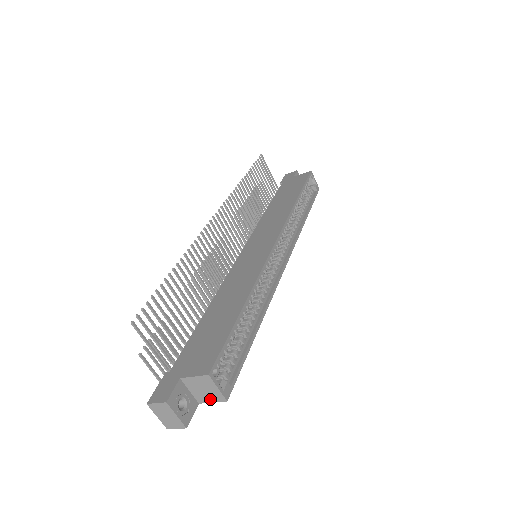
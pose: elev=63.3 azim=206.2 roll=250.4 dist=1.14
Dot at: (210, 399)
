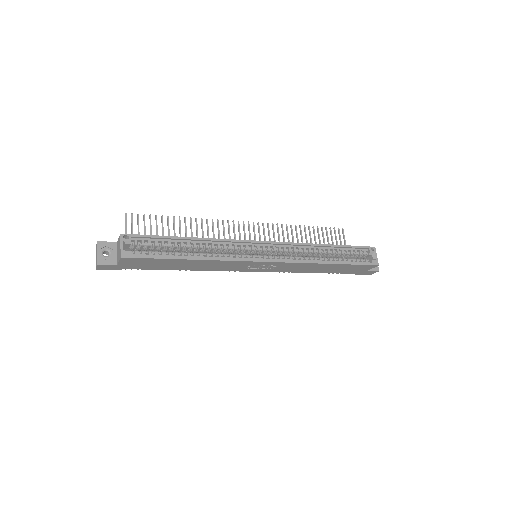
Dot at: (119, 258)
